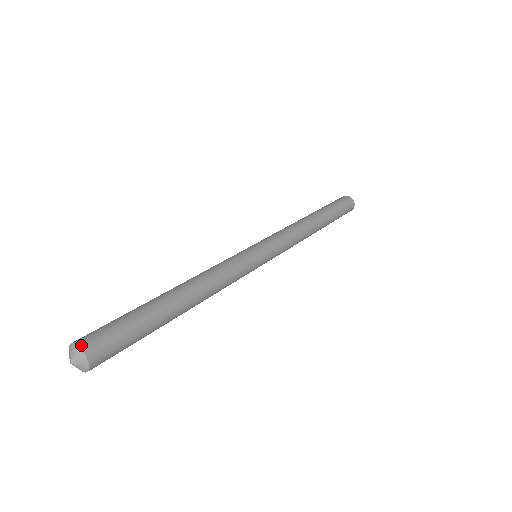
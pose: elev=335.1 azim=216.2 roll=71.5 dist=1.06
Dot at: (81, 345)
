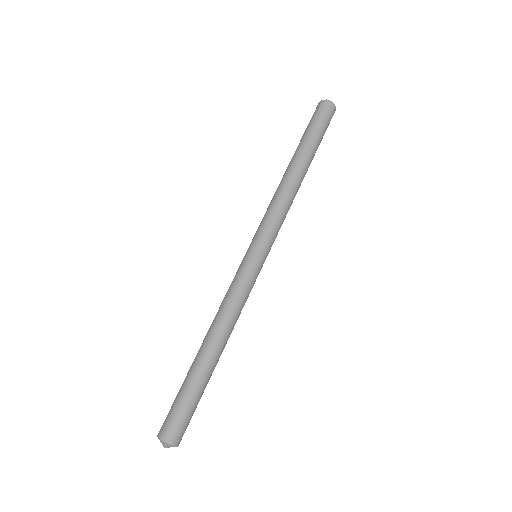
Dot at: (169, 442)
